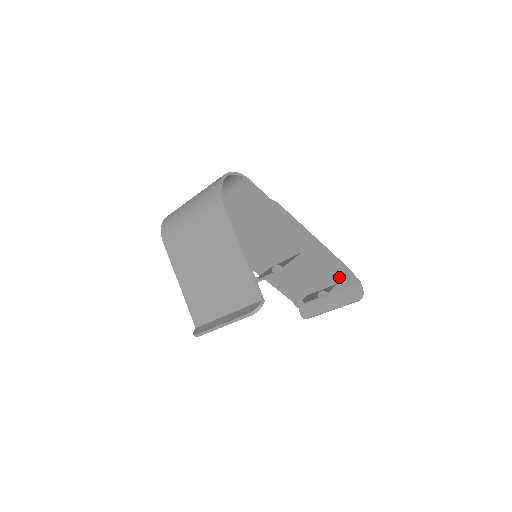
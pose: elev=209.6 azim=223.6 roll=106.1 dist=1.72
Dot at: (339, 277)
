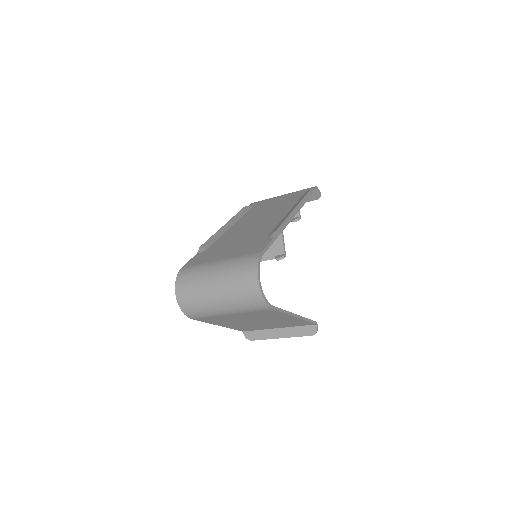
Dot at: occluded
